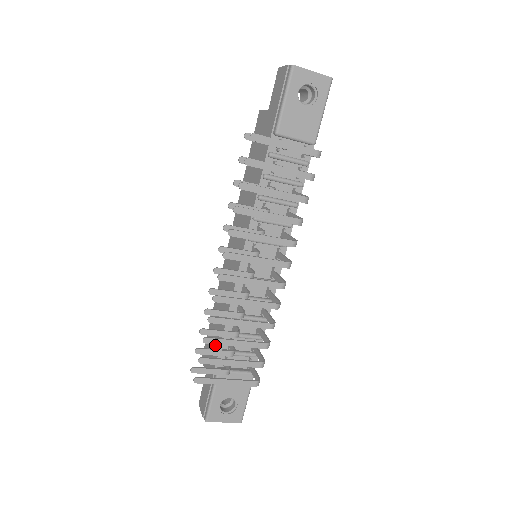
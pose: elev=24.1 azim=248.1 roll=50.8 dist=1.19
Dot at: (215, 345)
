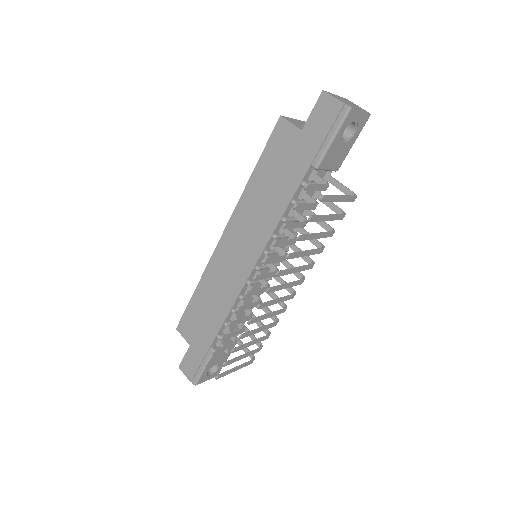
Dot at: (207, 328)
